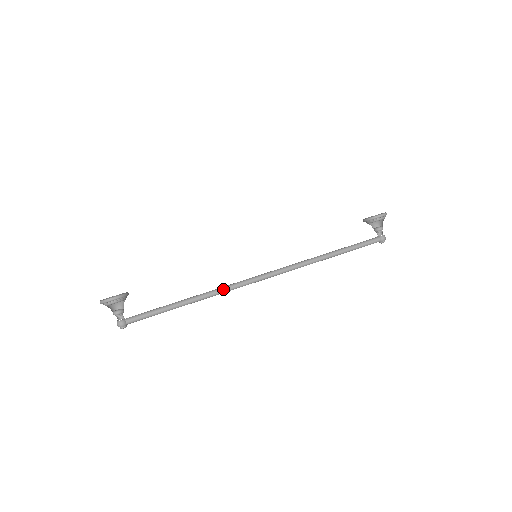
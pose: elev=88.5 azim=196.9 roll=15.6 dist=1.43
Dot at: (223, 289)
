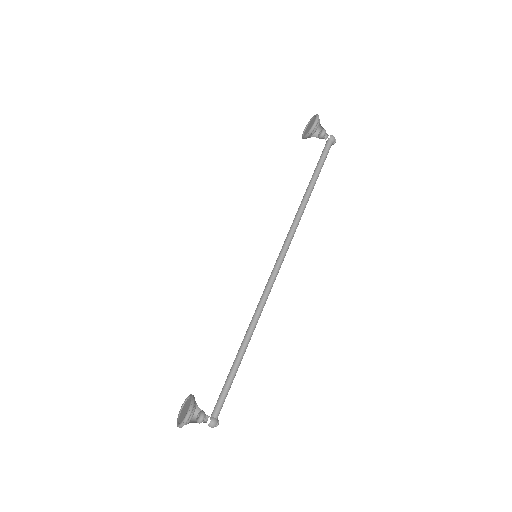
Dot at: (259, 310)
